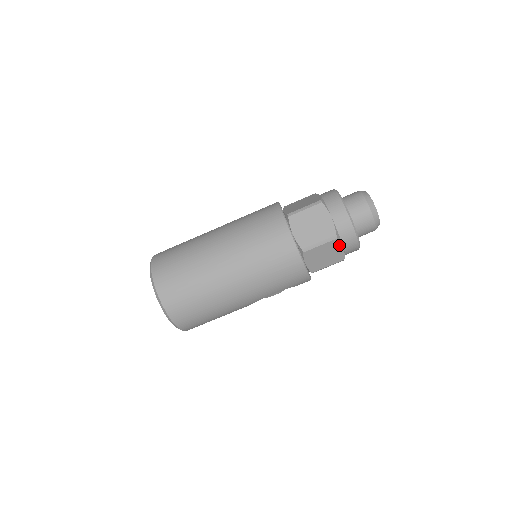
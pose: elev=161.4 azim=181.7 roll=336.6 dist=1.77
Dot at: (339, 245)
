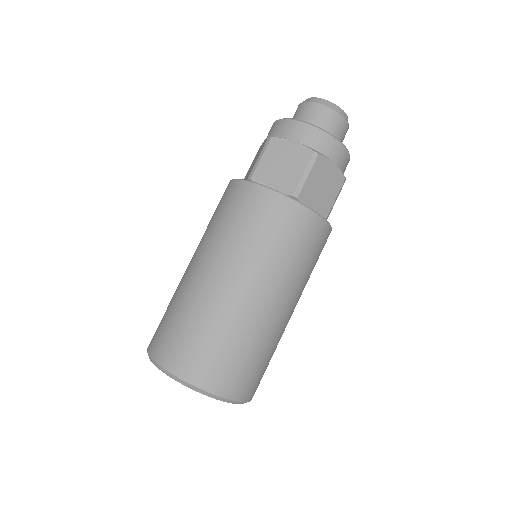
Dot at: occluded
